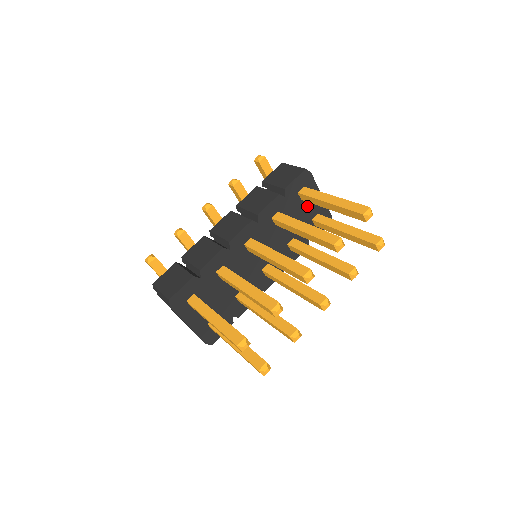
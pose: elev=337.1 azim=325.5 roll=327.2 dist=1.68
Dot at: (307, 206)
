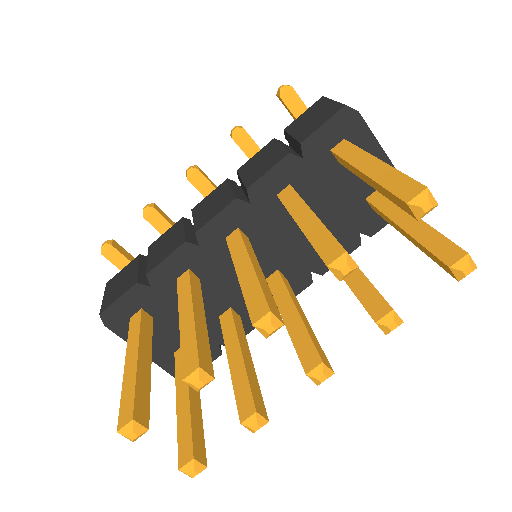
Dot at: (354, 175)
